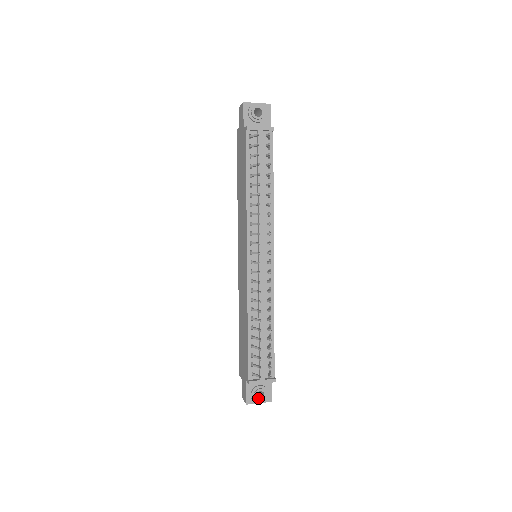
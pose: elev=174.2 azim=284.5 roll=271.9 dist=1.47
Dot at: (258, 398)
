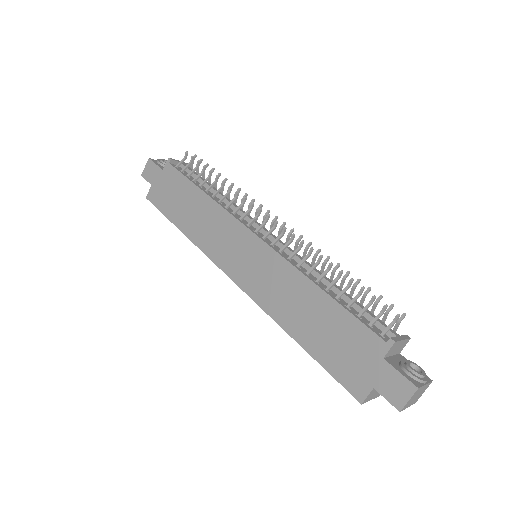
Dot at: (418, 376)
